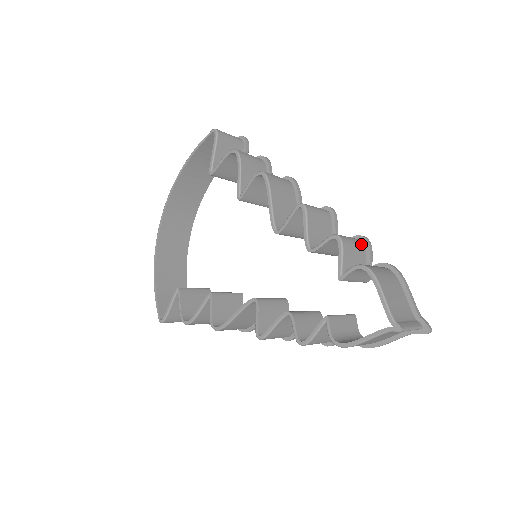
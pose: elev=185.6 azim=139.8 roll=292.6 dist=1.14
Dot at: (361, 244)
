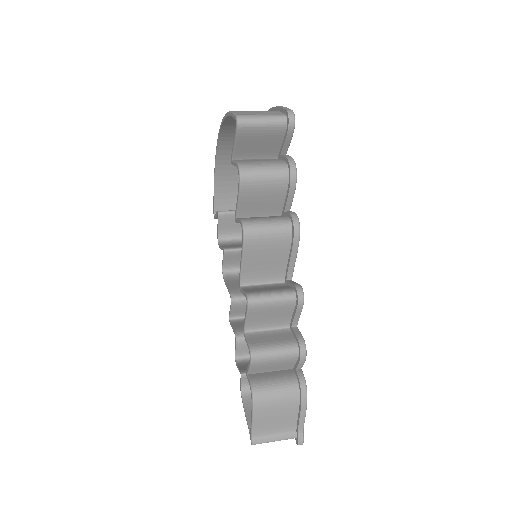
Dot at: (291, 356)
